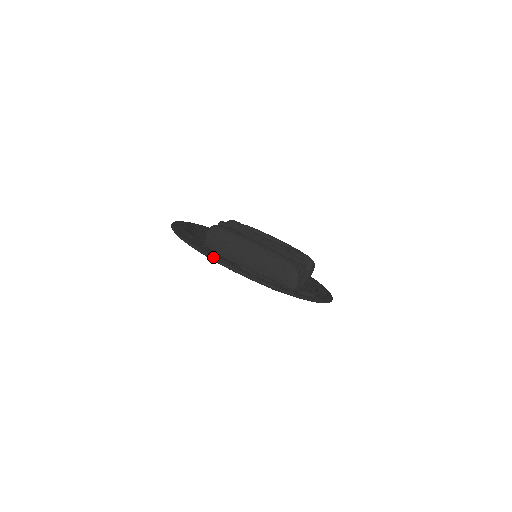
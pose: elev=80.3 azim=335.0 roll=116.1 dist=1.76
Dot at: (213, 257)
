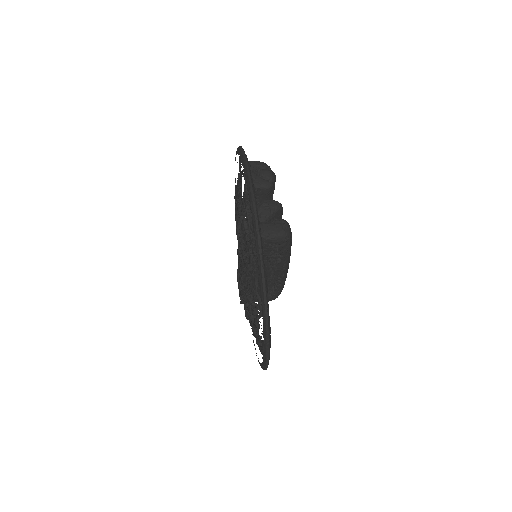
Dot at: occluded
